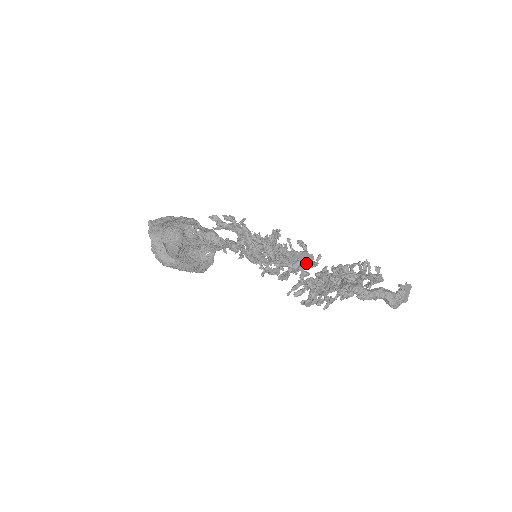
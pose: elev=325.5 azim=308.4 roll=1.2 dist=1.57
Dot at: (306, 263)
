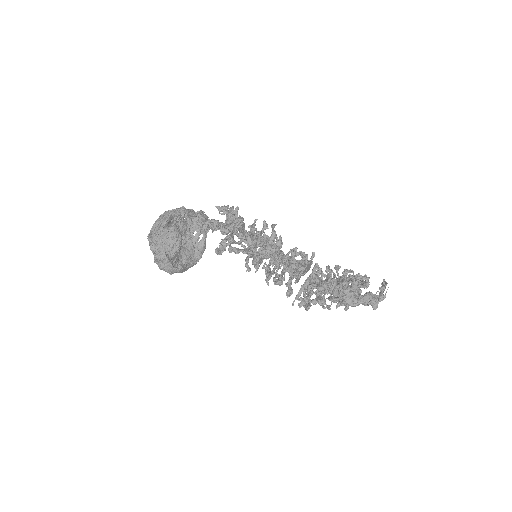
Dot at: (306, 271)
